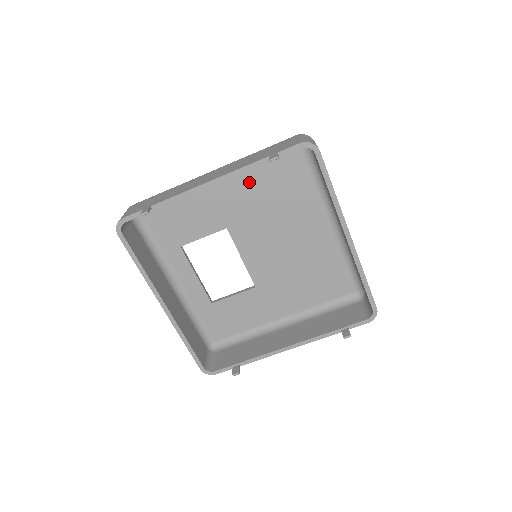
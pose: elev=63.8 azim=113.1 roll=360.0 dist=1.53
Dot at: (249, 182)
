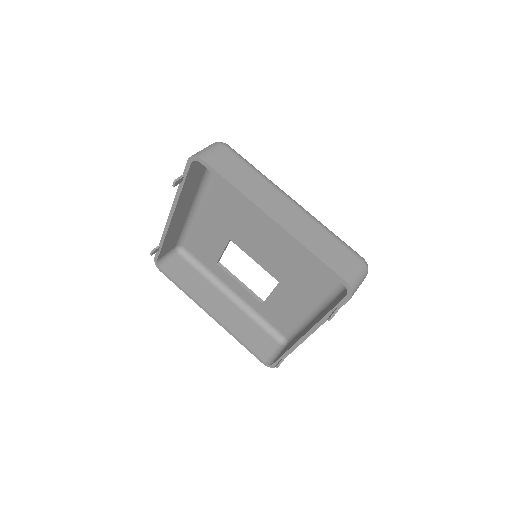
Dot at: (217, 197)
